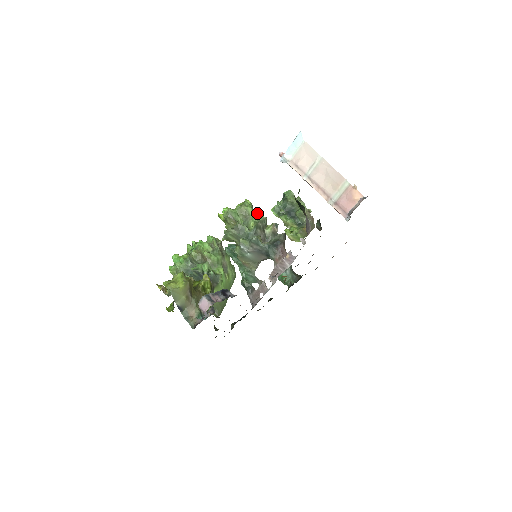
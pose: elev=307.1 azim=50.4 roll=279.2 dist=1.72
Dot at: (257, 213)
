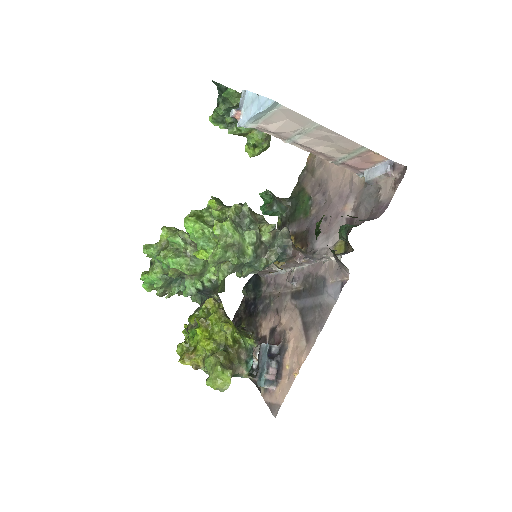
Dot at: (234, 211)
